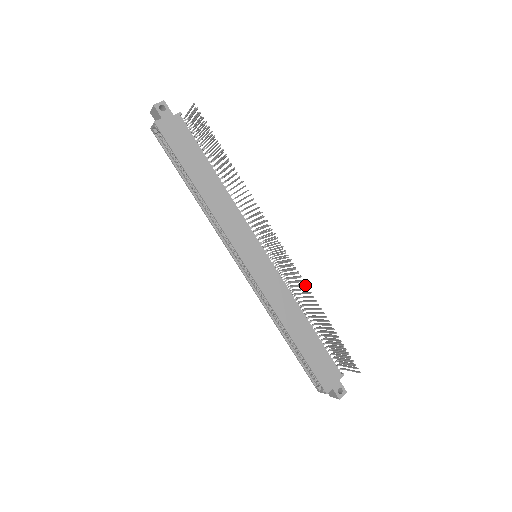
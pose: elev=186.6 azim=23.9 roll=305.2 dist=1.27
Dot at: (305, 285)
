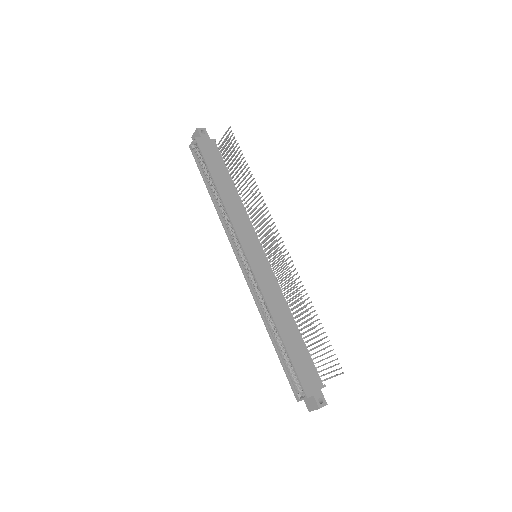
Dot at: (297, 286)
